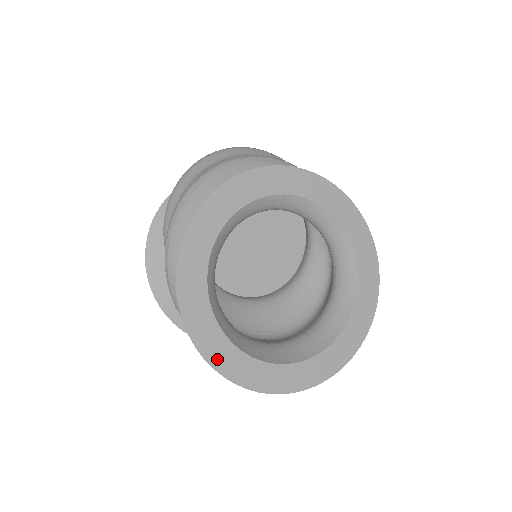
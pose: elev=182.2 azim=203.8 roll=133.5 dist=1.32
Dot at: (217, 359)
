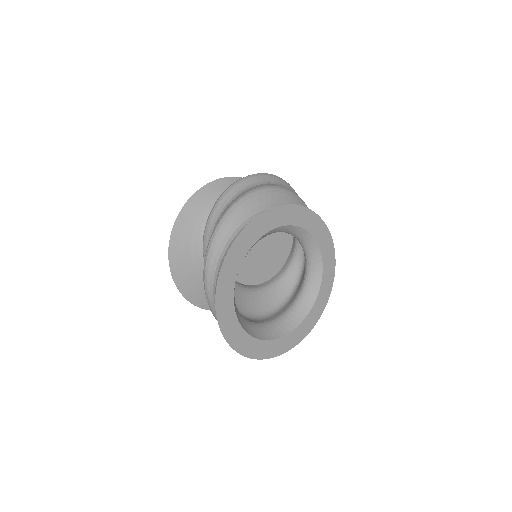
Dot at: (221, 306)
